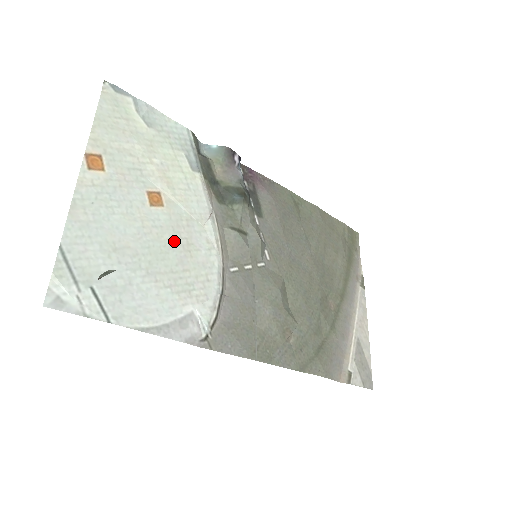
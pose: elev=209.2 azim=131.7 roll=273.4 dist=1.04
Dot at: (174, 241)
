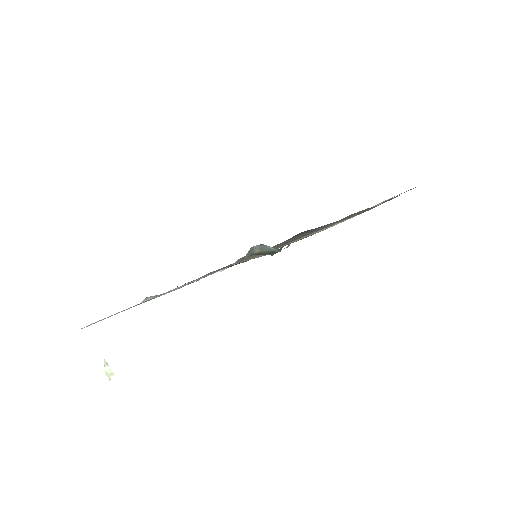
Dot at: occluded
